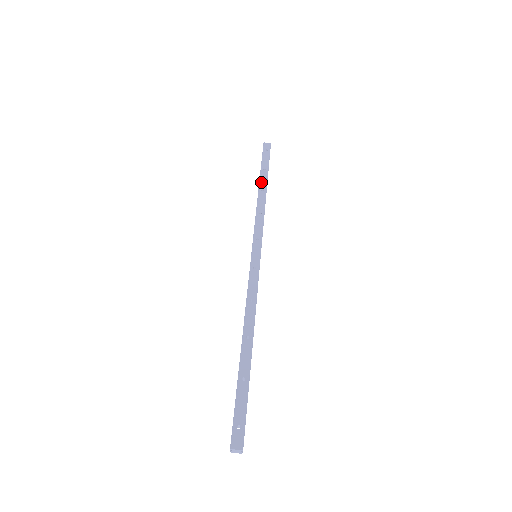
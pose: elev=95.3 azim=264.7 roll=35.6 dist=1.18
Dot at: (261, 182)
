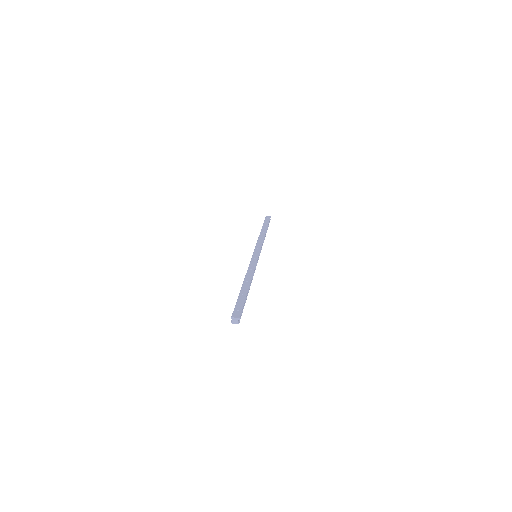
Dot at: (263, 229)
